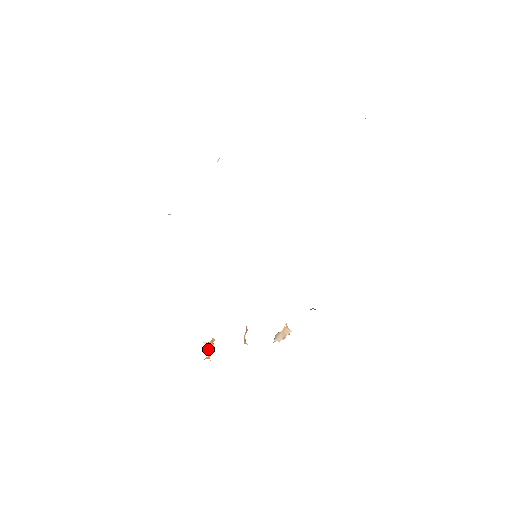
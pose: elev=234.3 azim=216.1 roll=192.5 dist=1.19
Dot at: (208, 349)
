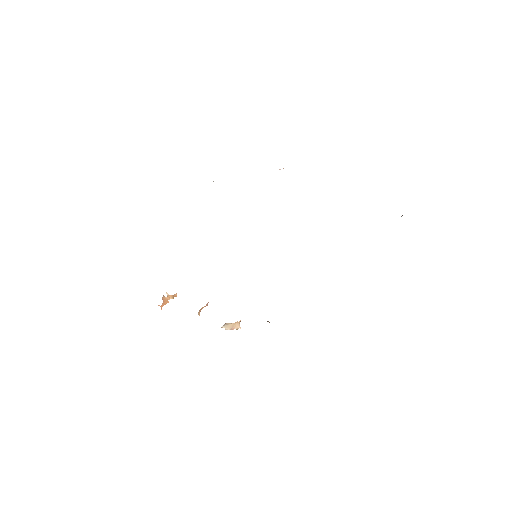
Dot at: (166, 300)
